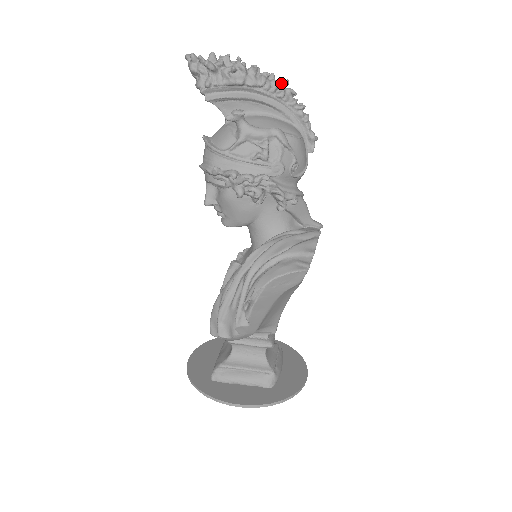
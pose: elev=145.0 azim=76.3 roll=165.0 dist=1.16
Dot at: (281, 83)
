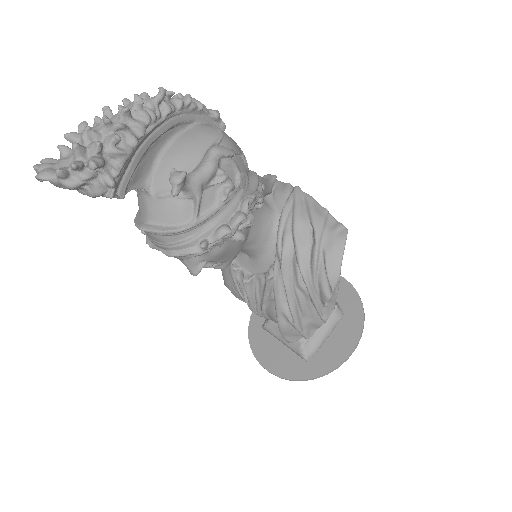
Dot at: (159, 98)
